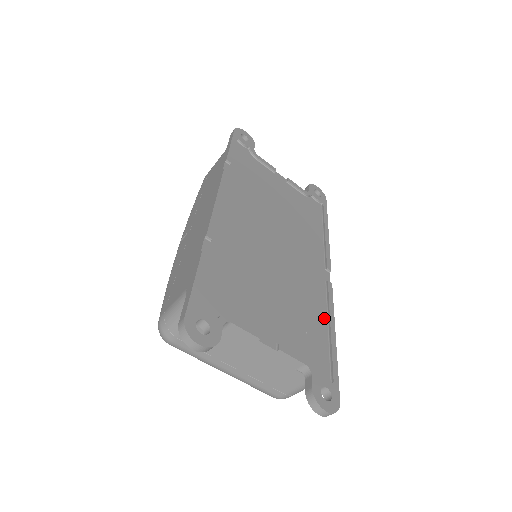
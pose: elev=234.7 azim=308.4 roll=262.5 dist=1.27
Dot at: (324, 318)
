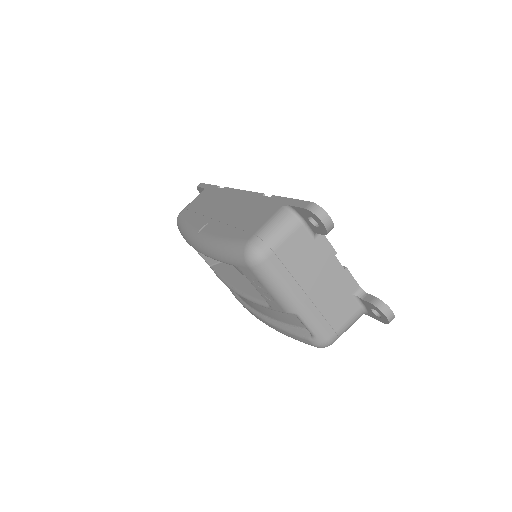
Dot at: occluded
